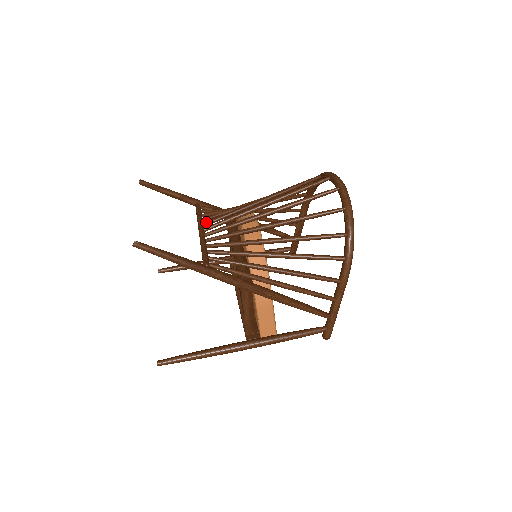
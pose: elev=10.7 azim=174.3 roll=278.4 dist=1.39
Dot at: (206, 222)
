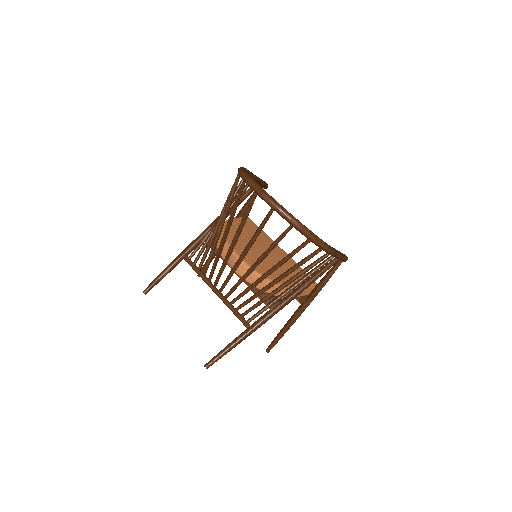
Dot at: (209, 279)
